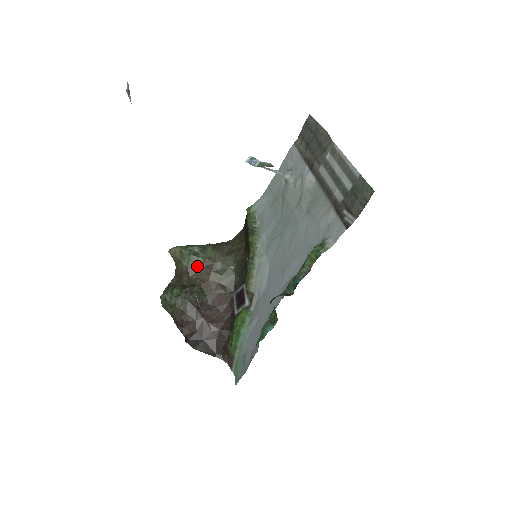
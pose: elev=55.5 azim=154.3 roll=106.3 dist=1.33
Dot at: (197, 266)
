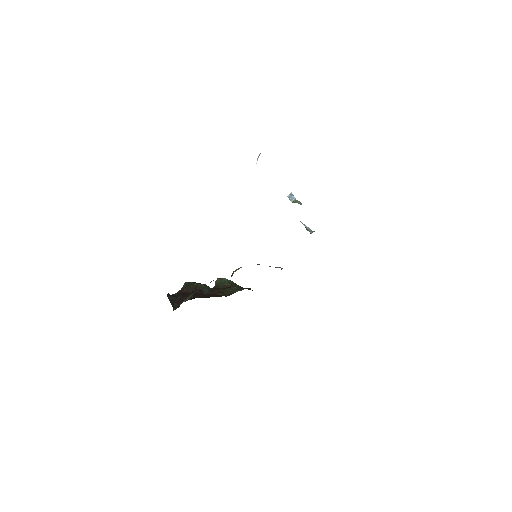
Dot at: (223, 286)
